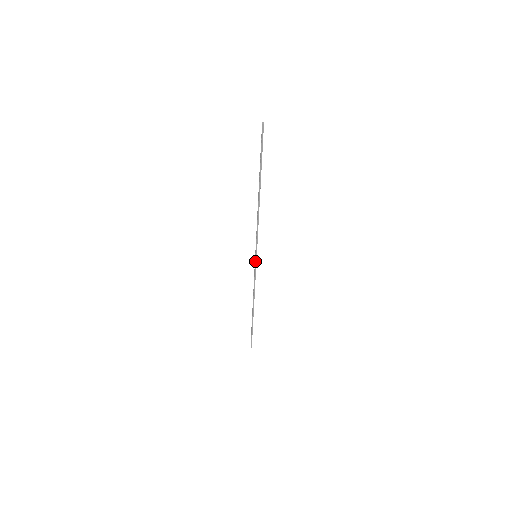
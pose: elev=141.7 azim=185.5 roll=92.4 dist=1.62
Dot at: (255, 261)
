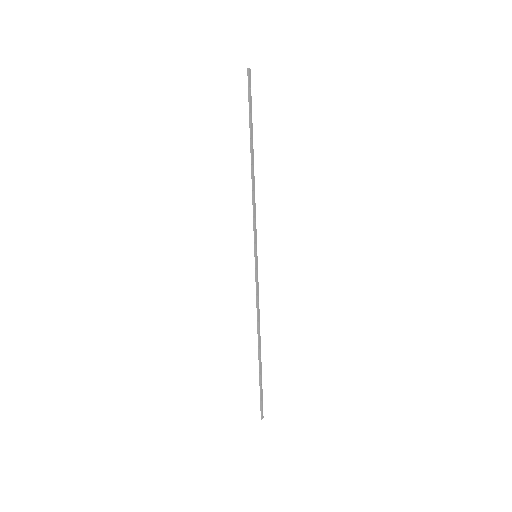
Dot at: (255, 263)
